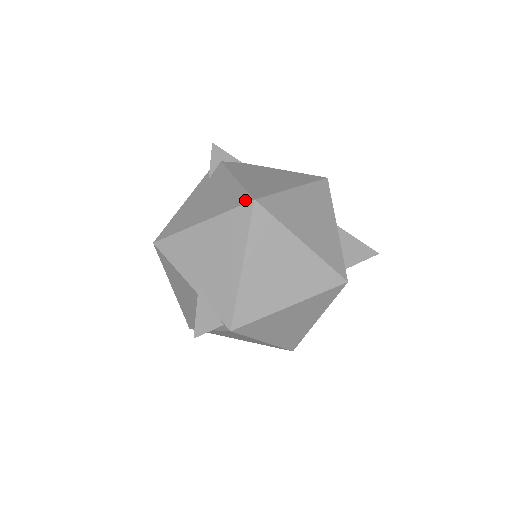
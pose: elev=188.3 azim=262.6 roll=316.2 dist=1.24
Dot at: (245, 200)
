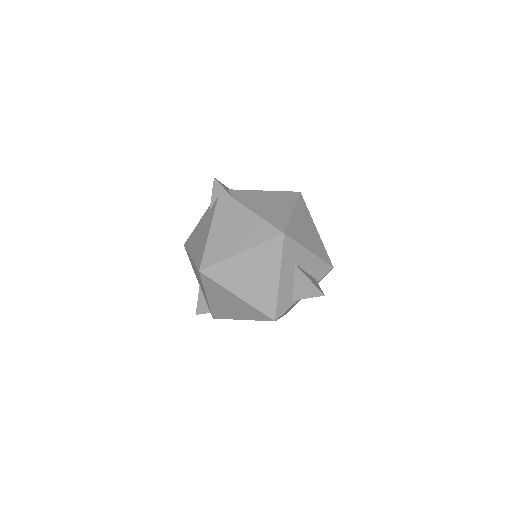
Dot at: (198, 265)
